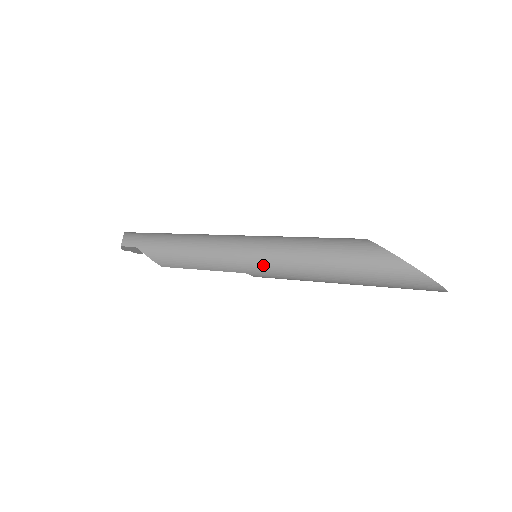
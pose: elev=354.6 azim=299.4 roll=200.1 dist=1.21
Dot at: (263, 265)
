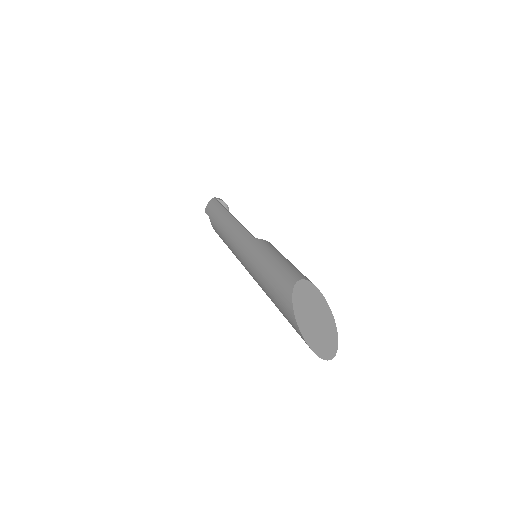
Dot at: (247, 270)
